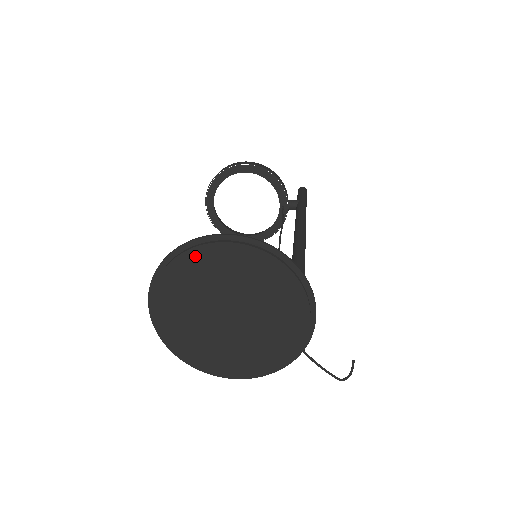
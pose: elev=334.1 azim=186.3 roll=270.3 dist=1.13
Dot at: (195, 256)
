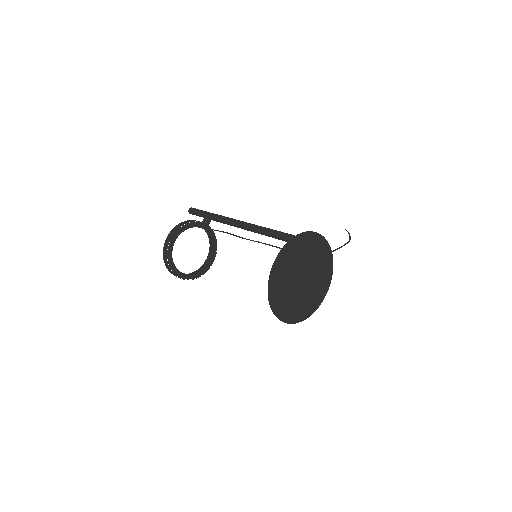
Dot at: (277, 281)
